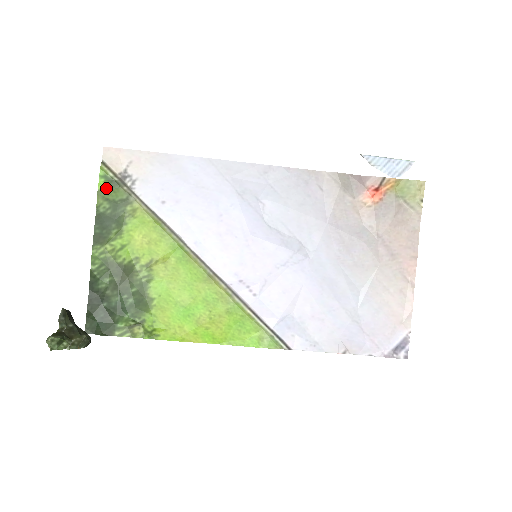
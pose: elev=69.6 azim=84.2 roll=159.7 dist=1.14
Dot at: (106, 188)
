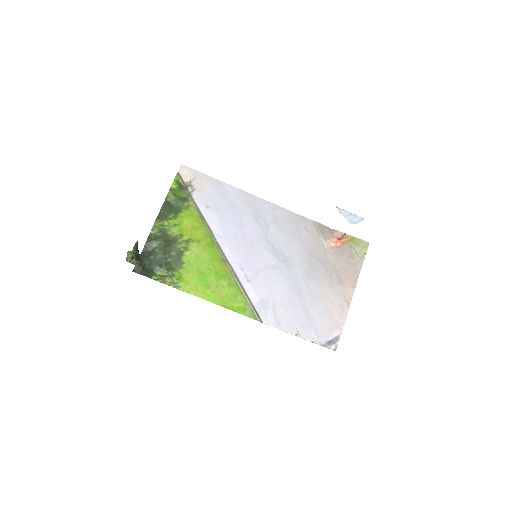
Dot at: (176, 188)
